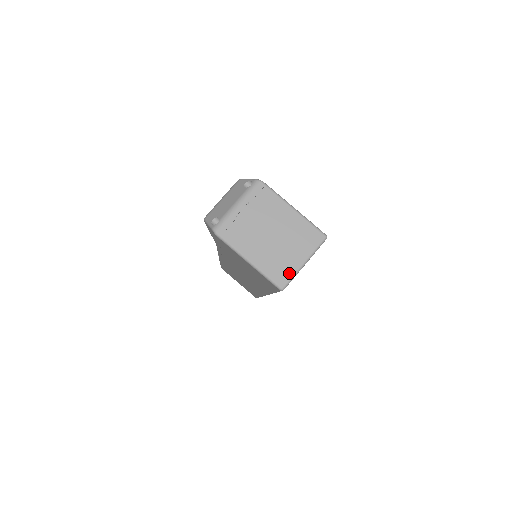
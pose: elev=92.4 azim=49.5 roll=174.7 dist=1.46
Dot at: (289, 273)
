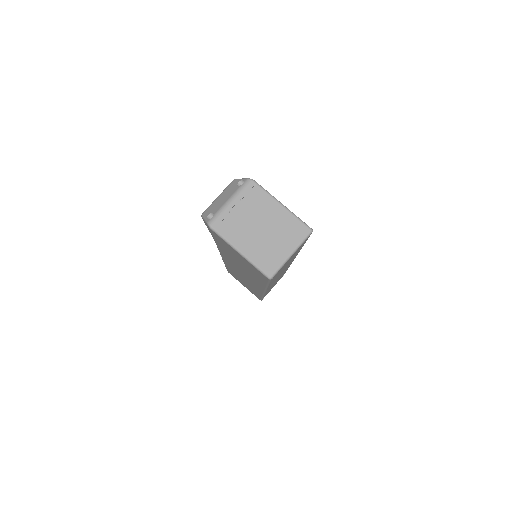
Dot at: (277, 263)
